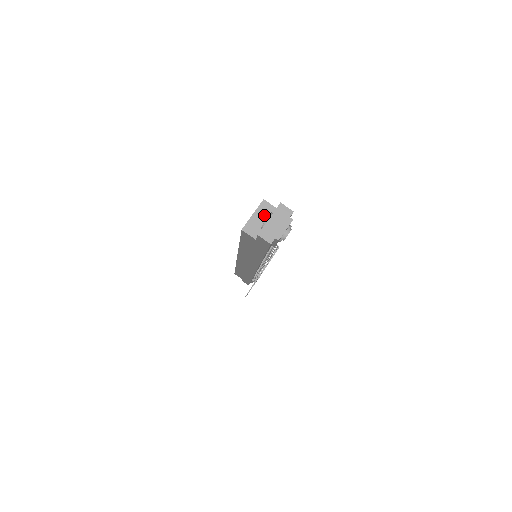
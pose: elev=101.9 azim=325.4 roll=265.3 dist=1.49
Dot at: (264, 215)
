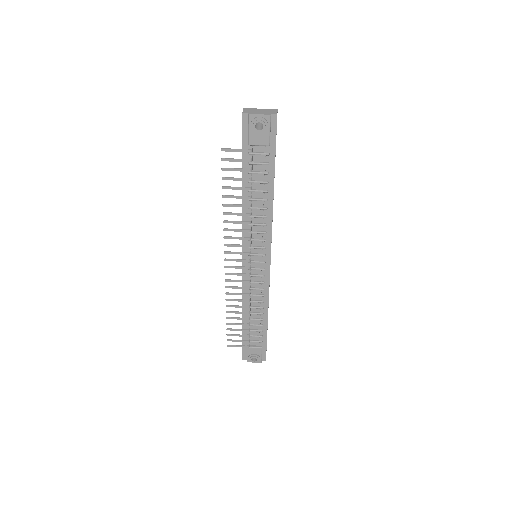
Dot at: occluded
